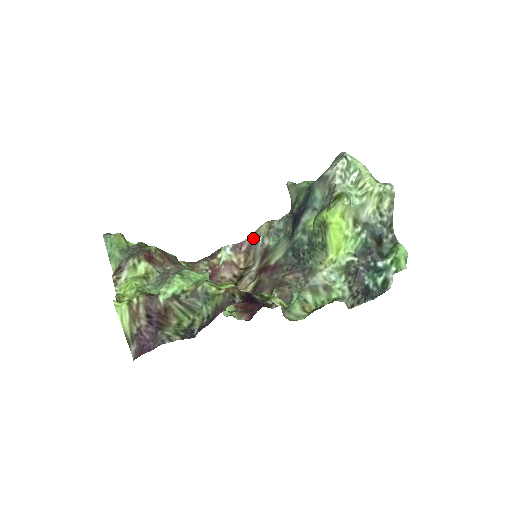
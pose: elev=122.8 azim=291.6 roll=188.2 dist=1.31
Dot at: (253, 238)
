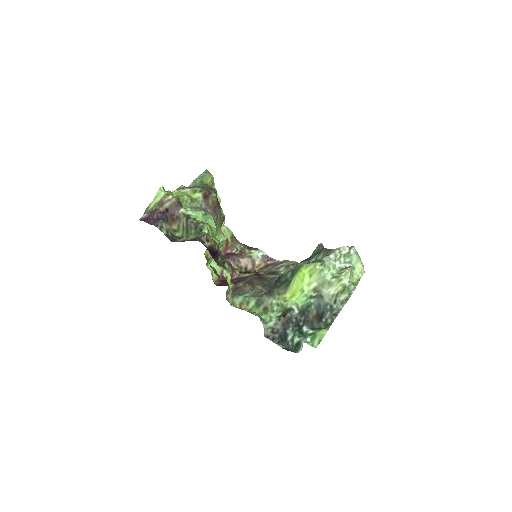
Dot at: (280, 262)
